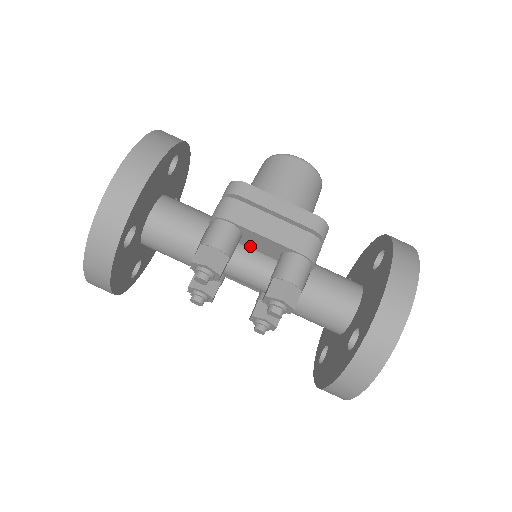
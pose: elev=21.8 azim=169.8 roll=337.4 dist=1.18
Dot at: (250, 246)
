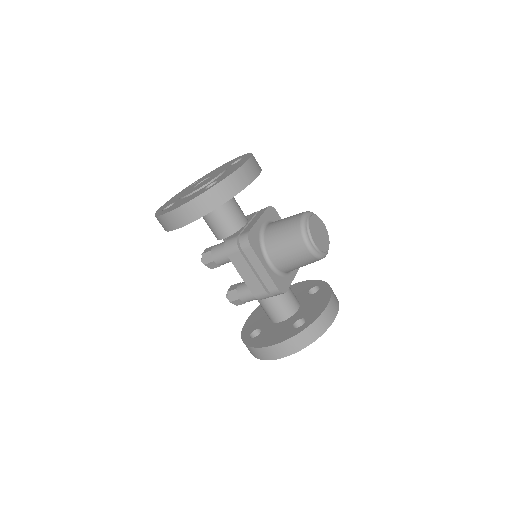
Dot at: occluded
